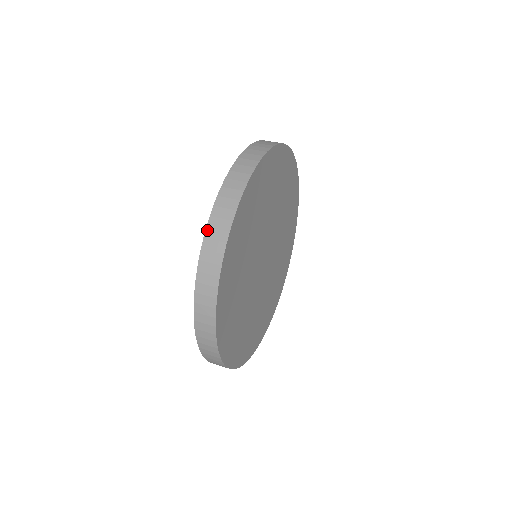
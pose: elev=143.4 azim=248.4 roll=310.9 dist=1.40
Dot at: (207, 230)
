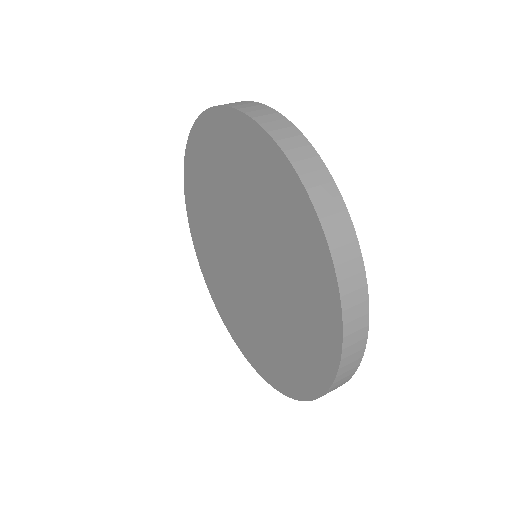
Dot at: (343, 301)
